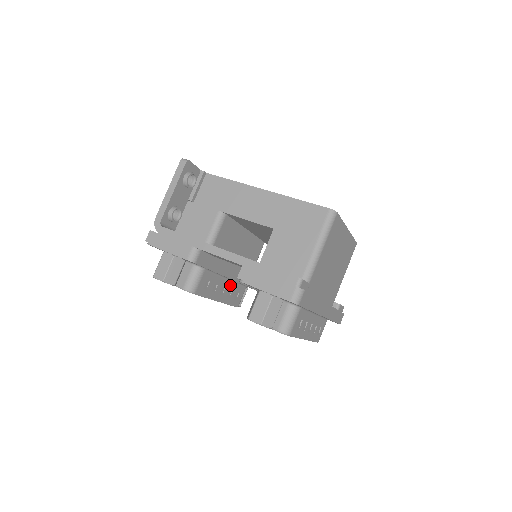
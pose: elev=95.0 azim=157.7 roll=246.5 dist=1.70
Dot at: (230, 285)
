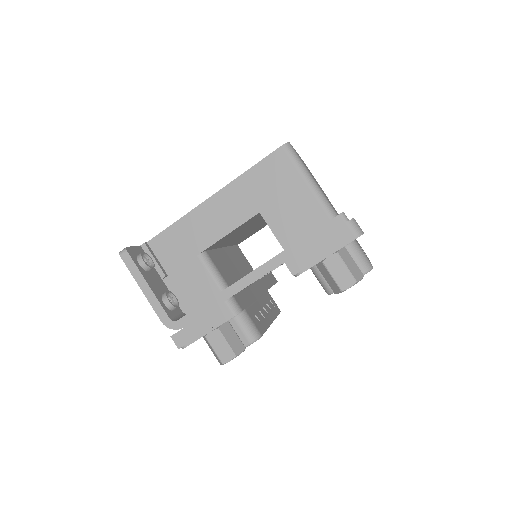
Dot at: (262, 301)
